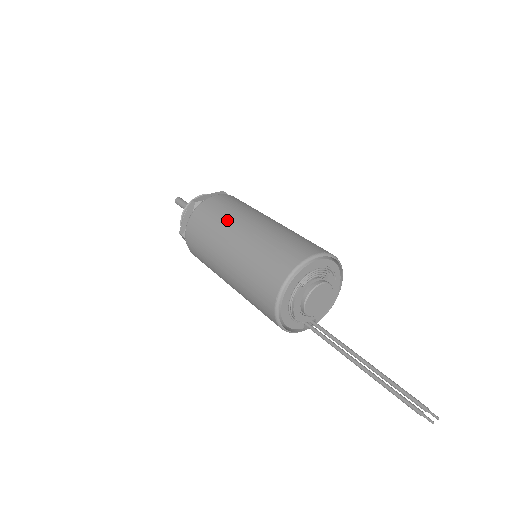
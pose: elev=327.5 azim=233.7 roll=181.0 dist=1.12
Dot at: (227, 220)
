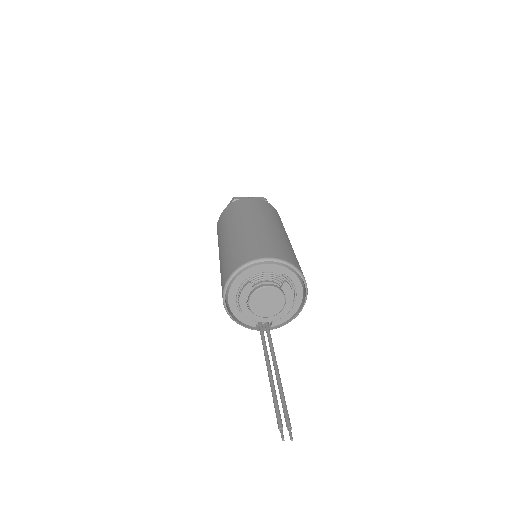
Dot at: (239, 216)
